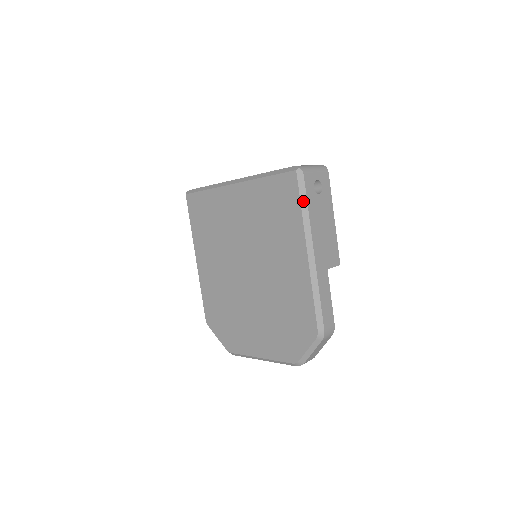
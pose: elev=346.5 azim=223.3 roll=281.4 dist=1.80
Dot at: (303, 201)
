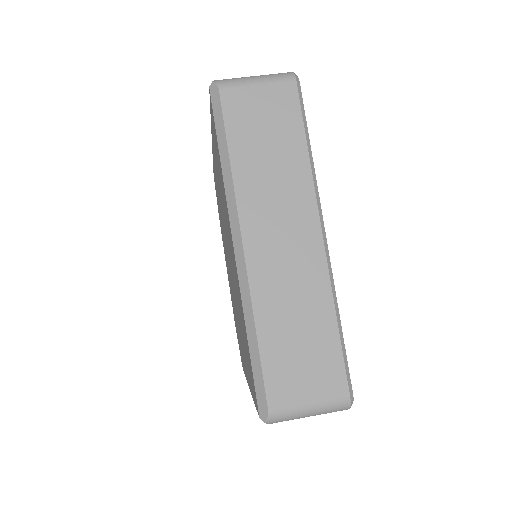
Dot at: occluded
